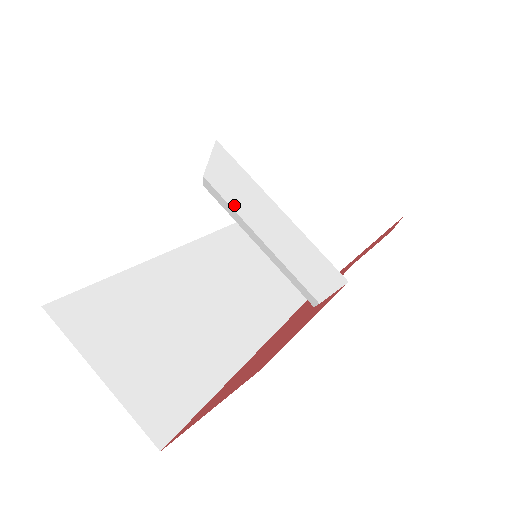
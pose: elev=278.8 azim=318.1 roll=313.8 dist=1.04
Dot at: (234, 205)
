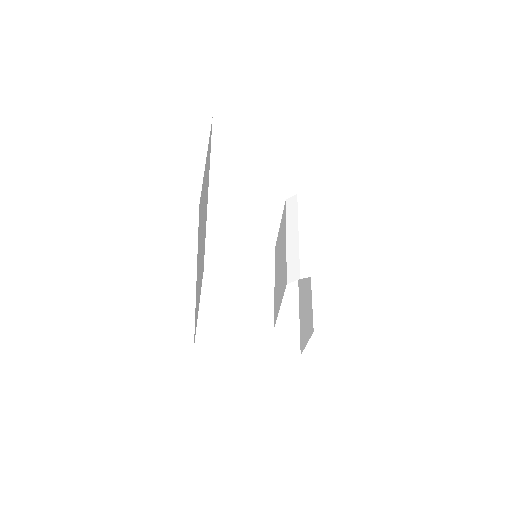
Dot at: (302, 213)
